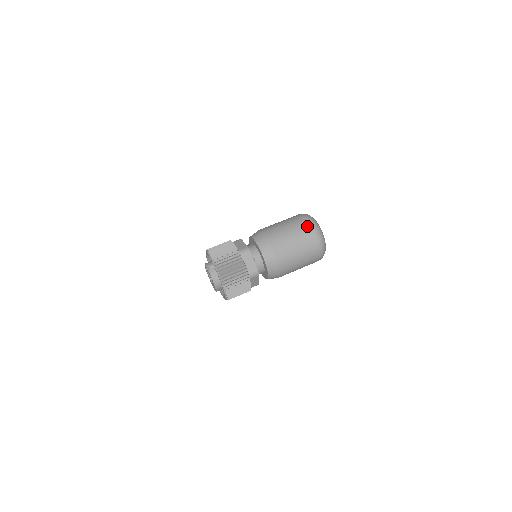
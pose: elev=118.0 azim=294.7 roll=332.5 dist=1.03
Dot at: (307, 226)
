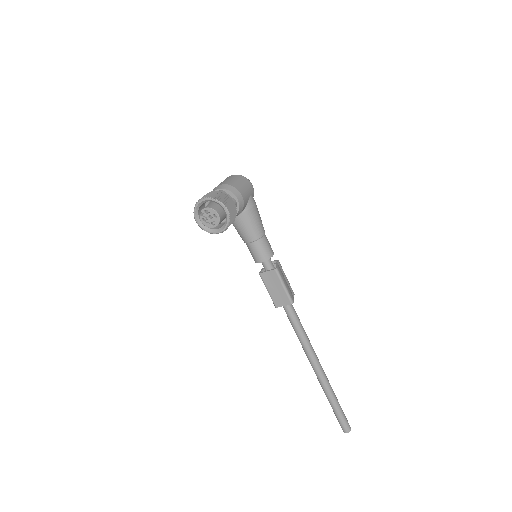
Dot at: occluded
